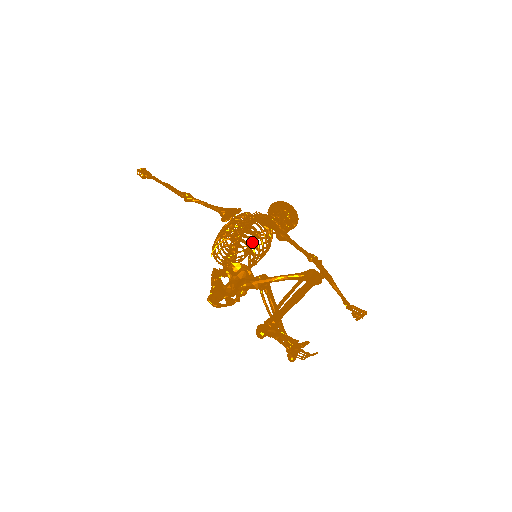
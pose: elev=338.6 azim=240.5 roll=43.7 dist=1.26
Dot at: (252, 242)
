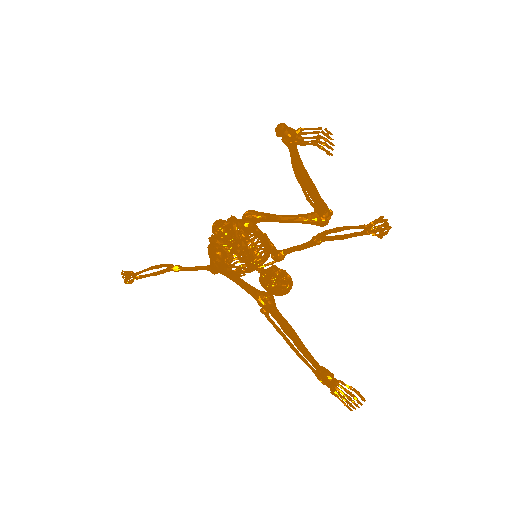
Dot at: occluded
